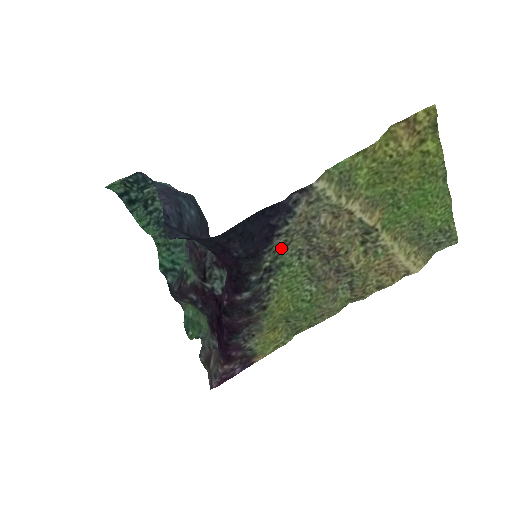
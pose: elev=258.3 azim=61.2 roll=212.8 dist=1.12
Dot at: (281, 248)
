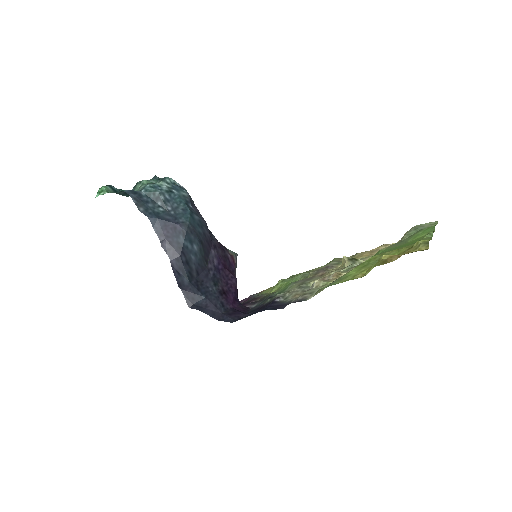
Dot at: occluded
